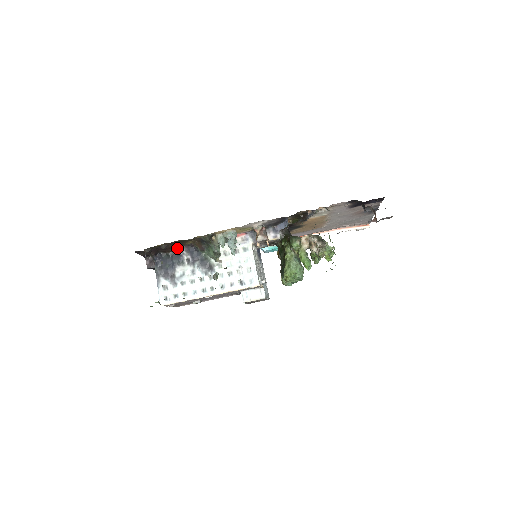
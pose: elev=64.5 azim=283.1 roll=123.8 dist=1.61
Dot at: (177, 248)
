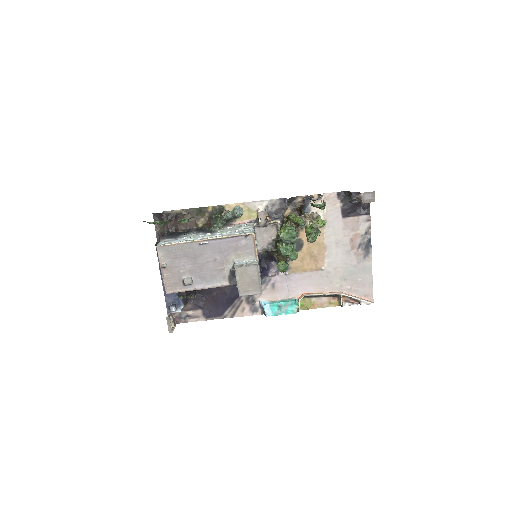
Dot at: (189, 229)
